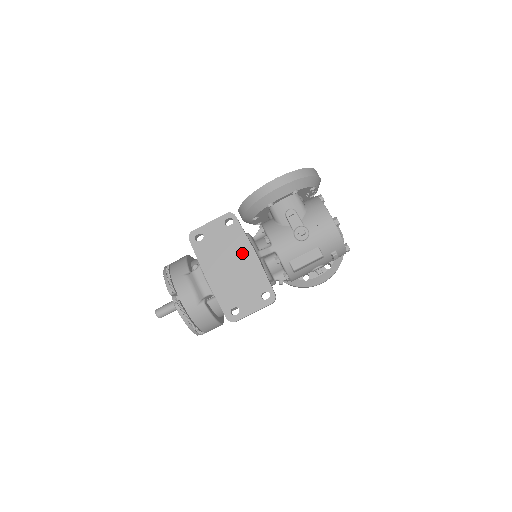
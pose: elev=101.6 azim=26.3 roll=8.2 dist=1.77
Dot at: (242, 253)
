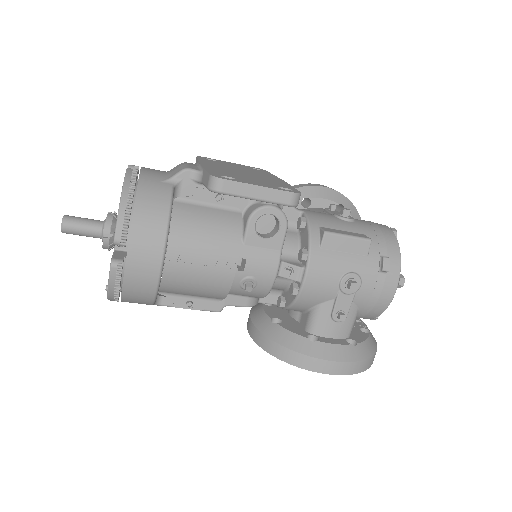
Dot at: (263, 175)
